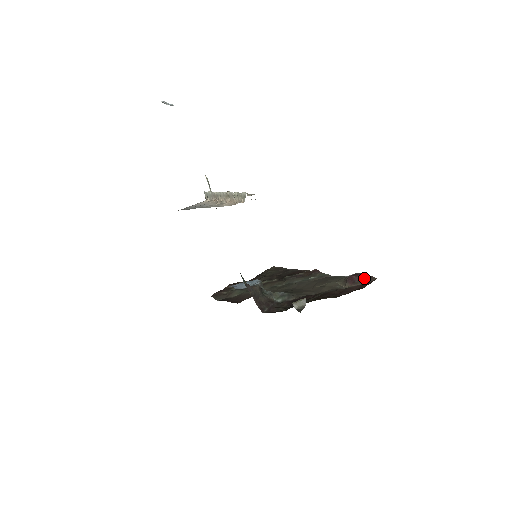
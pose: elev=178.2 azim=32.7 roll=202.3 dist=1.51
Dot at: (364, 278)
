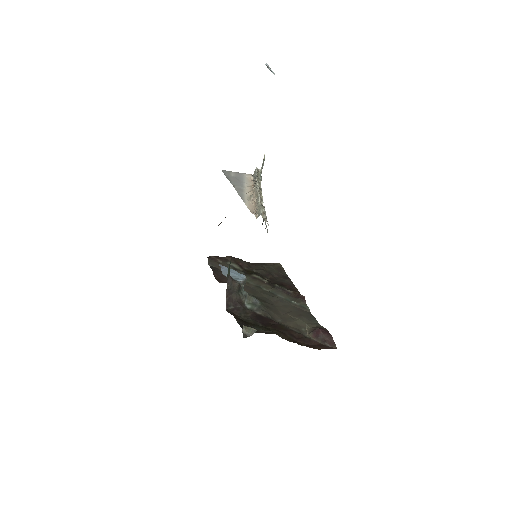
Dot at: (328, 340)
